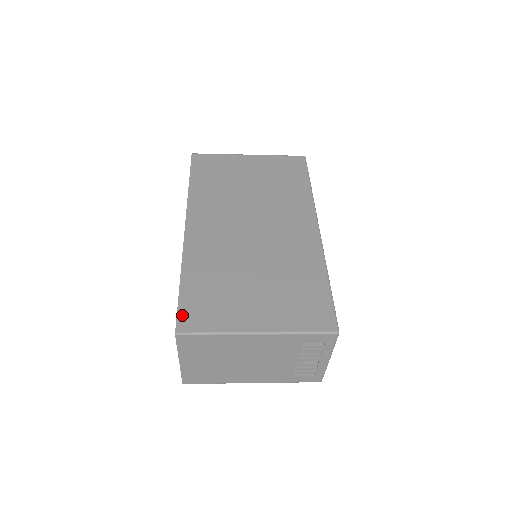
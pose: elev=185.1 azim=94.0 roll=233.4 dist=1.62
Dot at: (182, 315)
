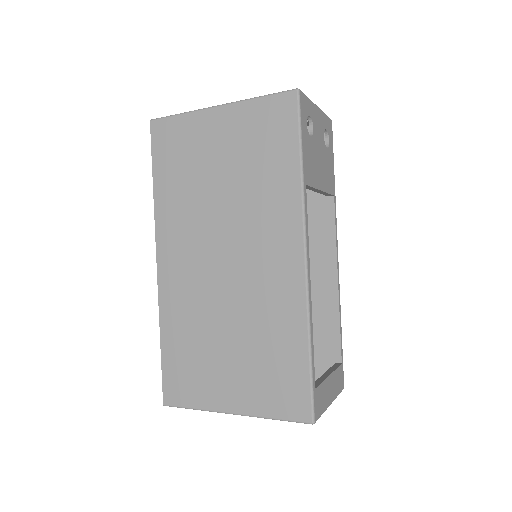
Dot at: (166, 386)
